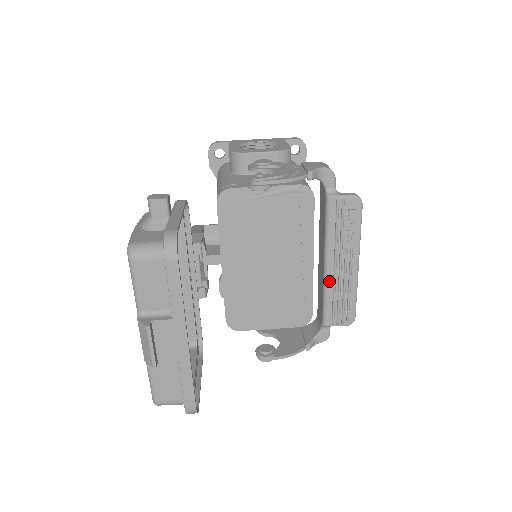
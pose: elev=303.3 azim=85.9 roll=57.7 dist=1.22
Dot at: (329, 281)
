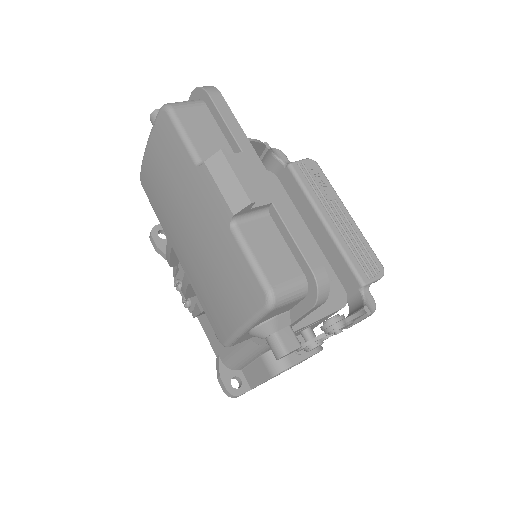
Dot at: (337, 235)
